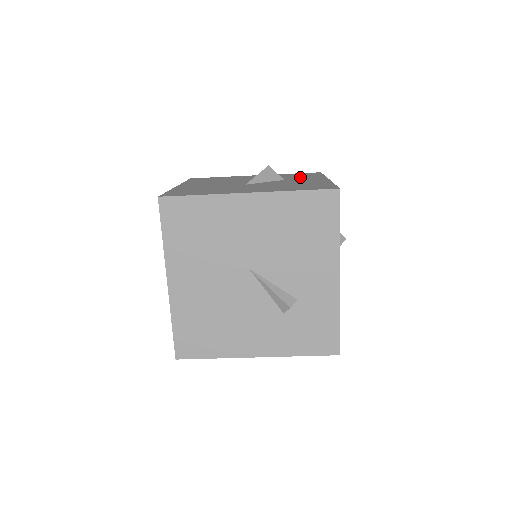
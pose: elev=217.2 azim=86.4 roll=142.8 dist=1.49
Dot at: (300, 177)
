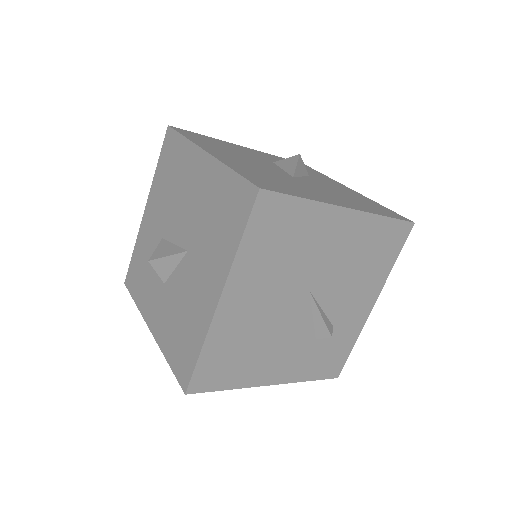
Dot at: (312, 173)
